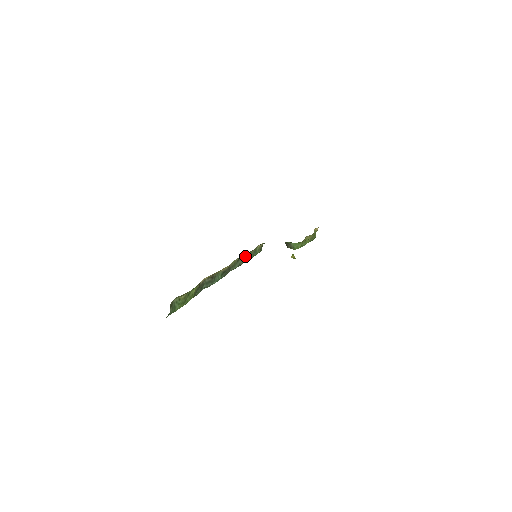
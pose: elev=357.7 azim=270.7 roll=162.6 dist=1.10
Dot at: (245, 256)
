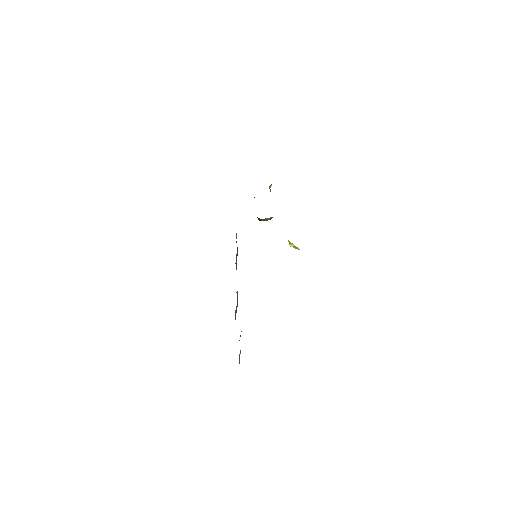
Dot at: (237, 254)
